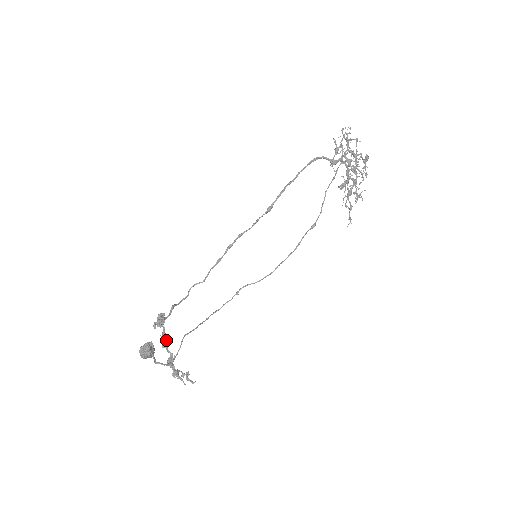
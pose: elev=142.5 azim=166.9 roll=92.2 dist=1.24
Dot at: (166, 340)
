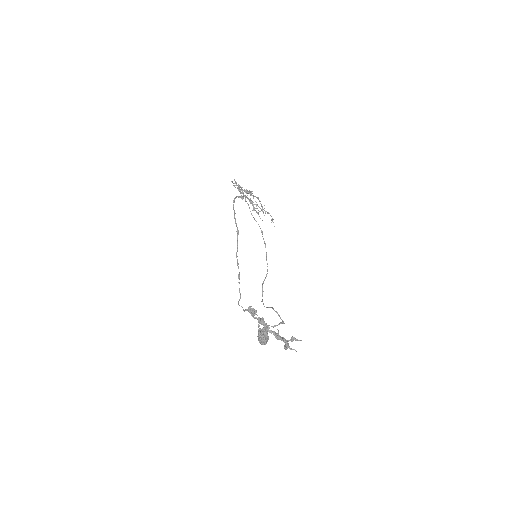
Dot at: (265, 323)
